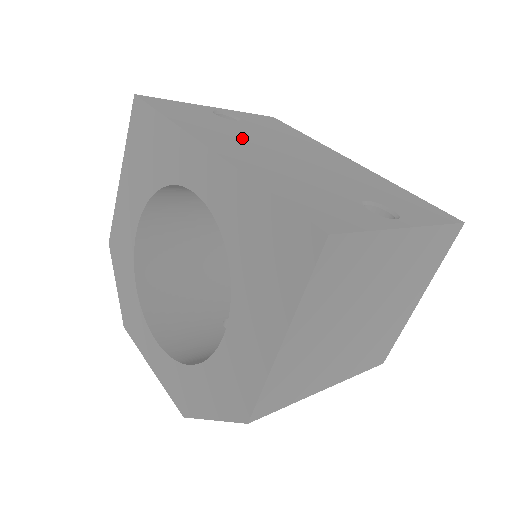
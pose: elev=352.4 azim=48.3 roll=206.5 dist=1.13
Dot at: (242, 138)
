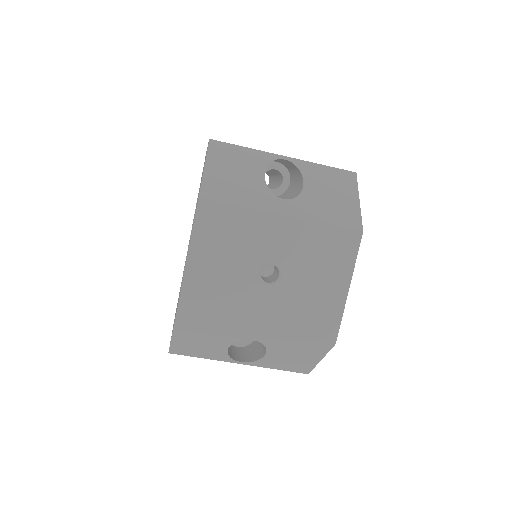
Dot at: occluded
